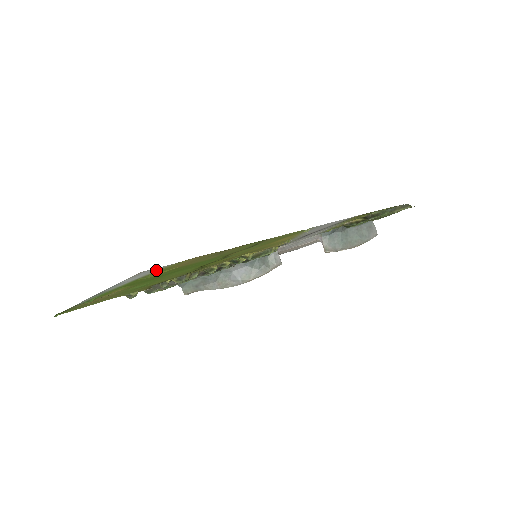
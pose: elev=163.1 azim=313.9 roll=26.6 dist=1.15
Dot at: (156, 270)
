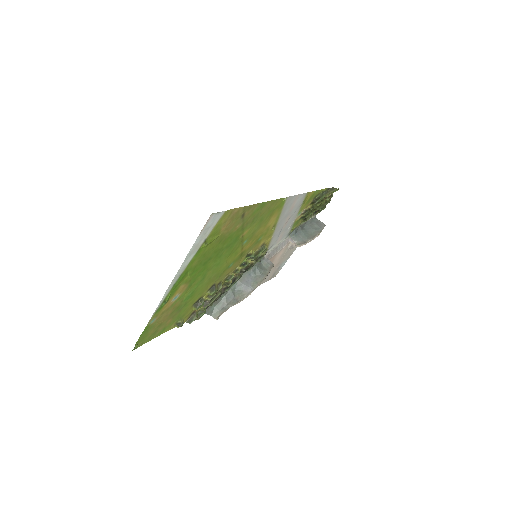
Dot at: (214, 225)
